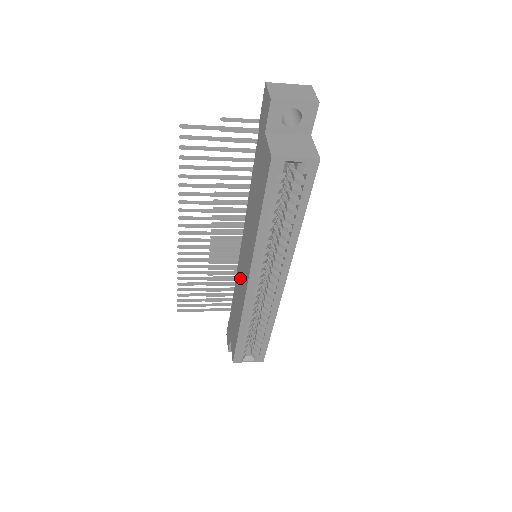
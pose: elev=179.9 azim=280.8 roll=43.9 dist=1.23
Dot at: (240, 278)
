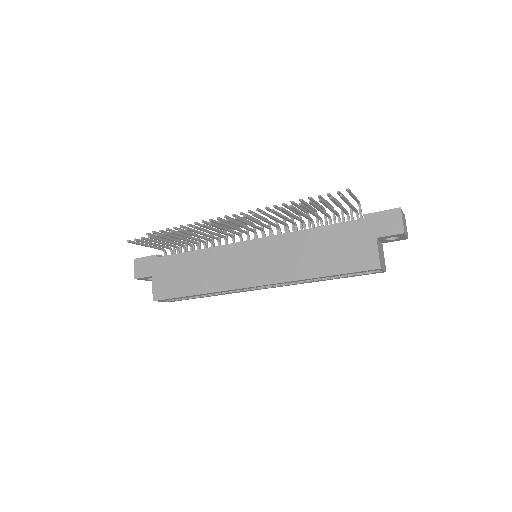
Dot at: (230, 262)
